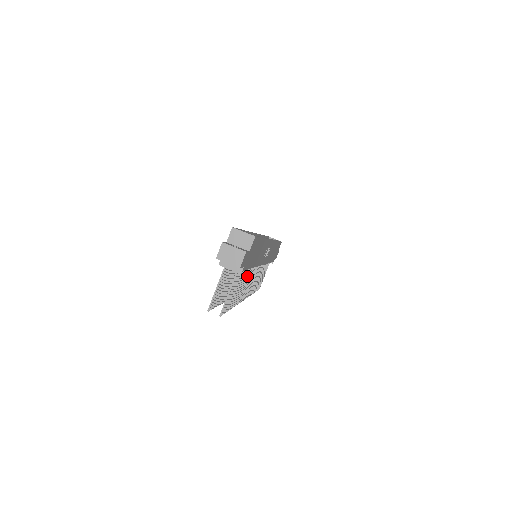
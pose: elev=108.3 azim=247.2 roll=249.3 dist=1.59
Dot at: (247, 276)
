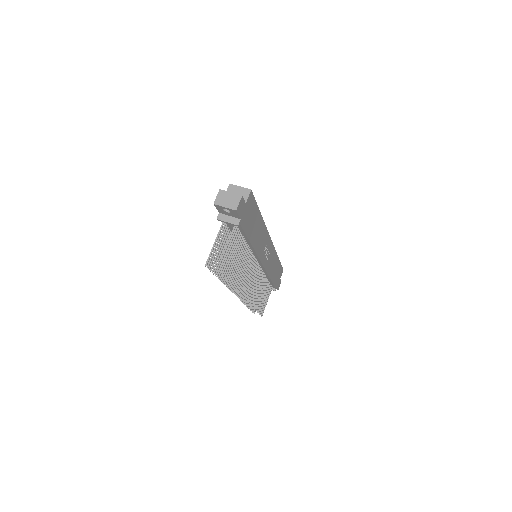
Dot at: (246, 259)
